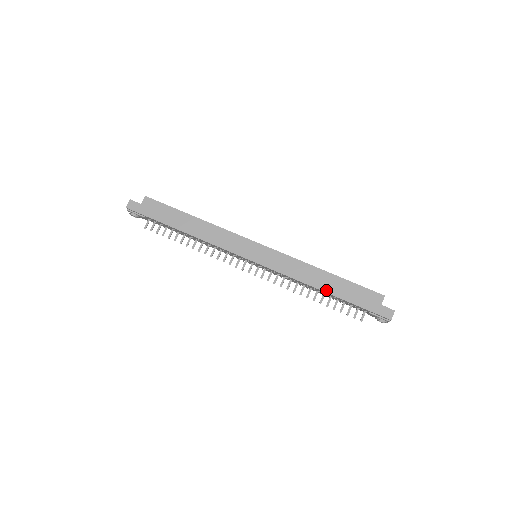
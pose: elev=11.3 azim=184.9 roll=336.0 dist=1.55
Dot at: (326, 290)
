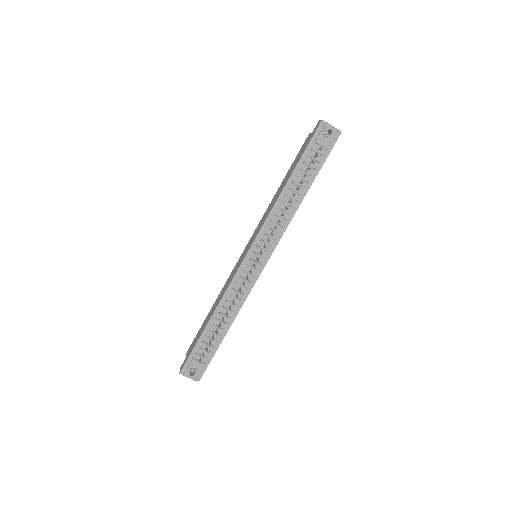
Dot at: (286, 182)
